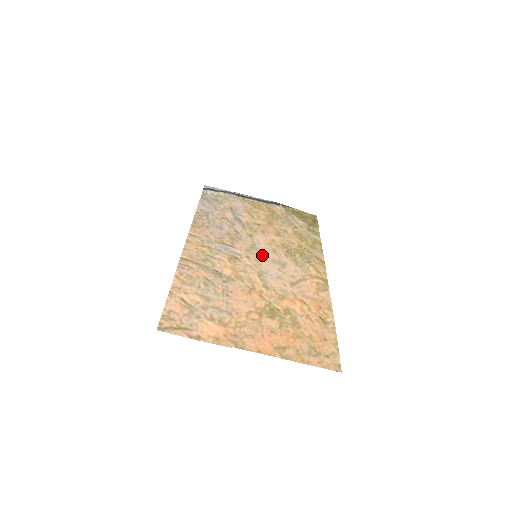
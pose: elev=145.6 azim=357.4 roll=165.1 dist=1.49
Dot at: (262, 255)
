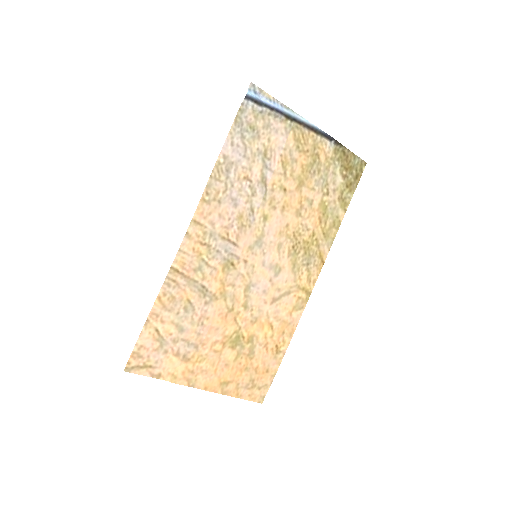
Dot at: (263, 256)
